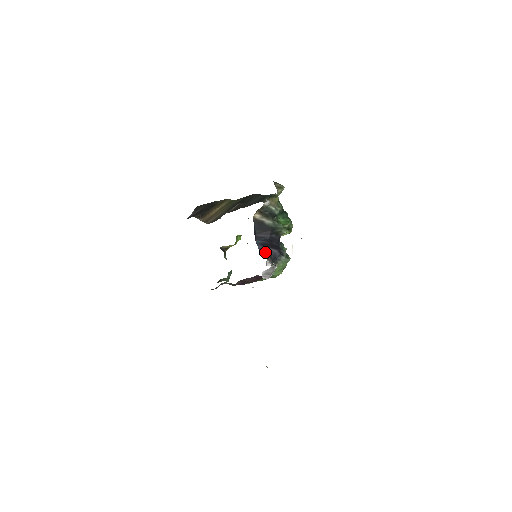
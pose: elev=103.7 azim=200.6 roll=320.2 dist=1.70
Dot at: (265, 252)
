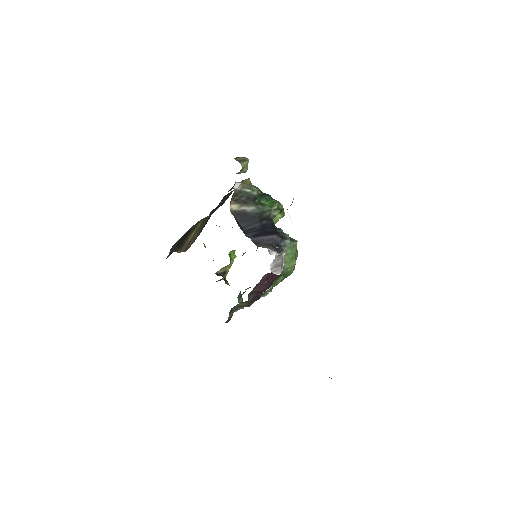
Dot at: (262, 242)
